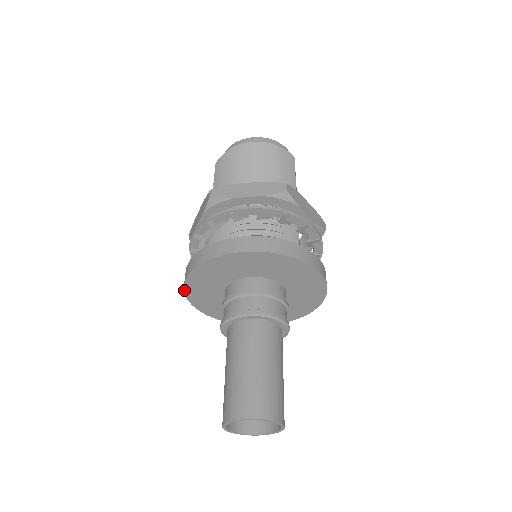
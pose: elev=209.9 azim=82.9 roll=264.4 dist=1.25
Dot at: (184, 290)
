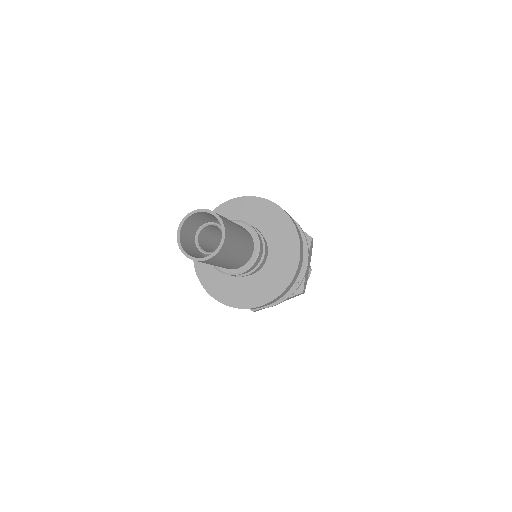
Dot at: (194, 263)
